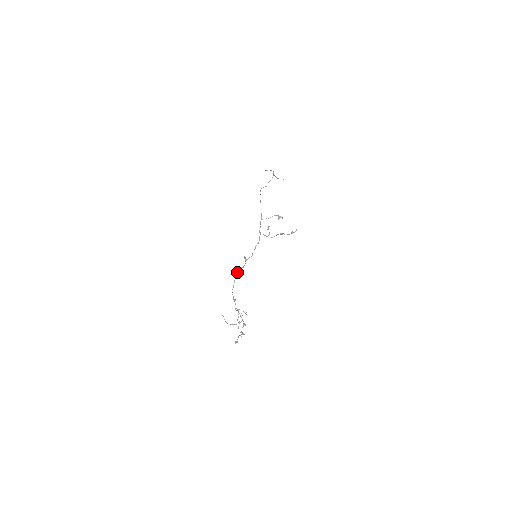
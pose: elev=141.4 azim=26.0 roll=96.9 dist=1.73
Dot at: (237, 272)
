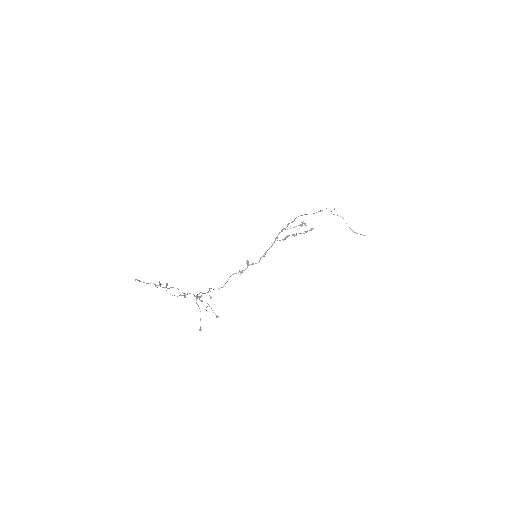
Dot at: (232, 274)
